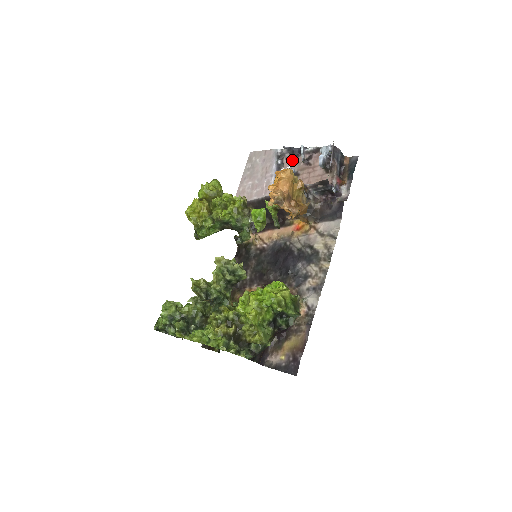
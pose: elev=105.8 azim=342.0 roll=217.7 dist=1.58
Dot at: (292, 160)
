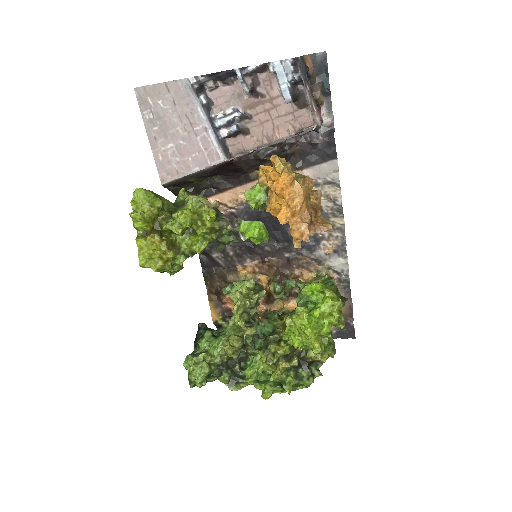
Dot at: (223, 91)
